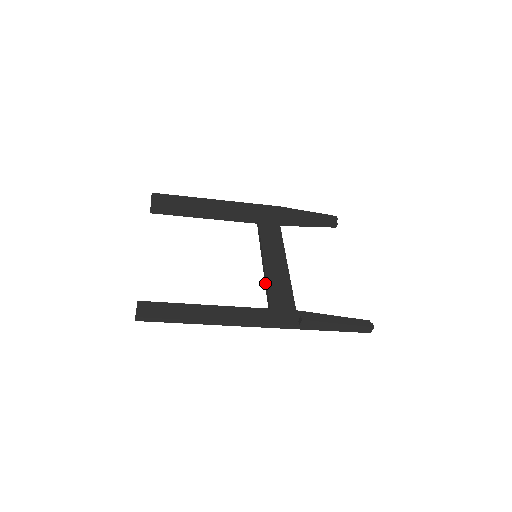
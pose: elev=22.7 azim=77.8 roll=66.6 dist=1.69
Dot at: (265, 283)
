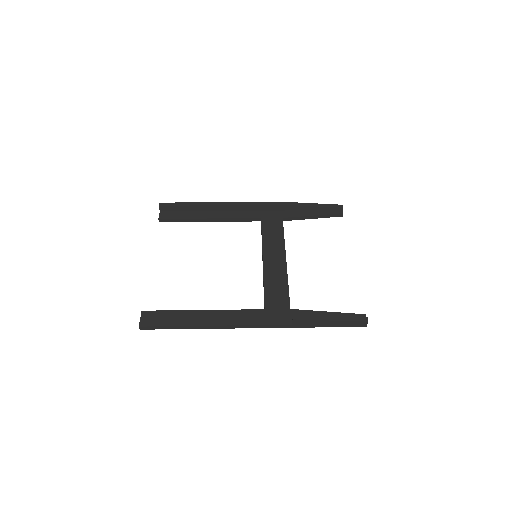
Dot at: (263, 283)
